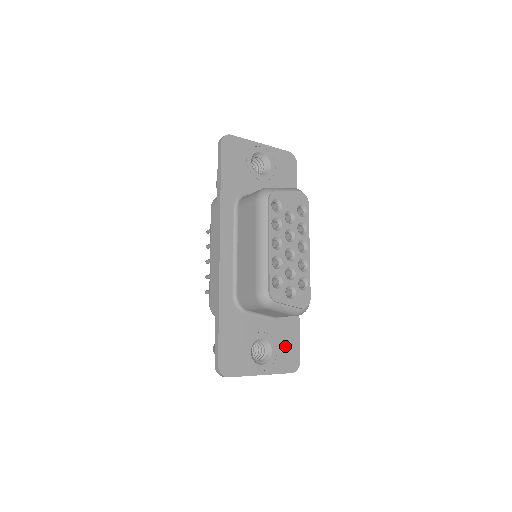
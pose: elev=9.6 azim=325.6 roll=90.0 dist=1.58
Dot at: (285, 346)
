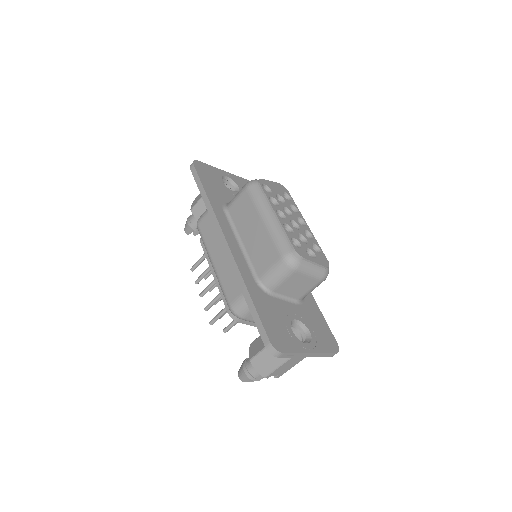
Dot at: (318, 328)
